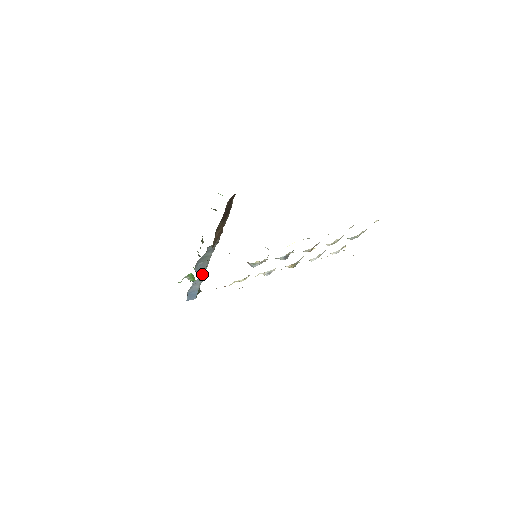
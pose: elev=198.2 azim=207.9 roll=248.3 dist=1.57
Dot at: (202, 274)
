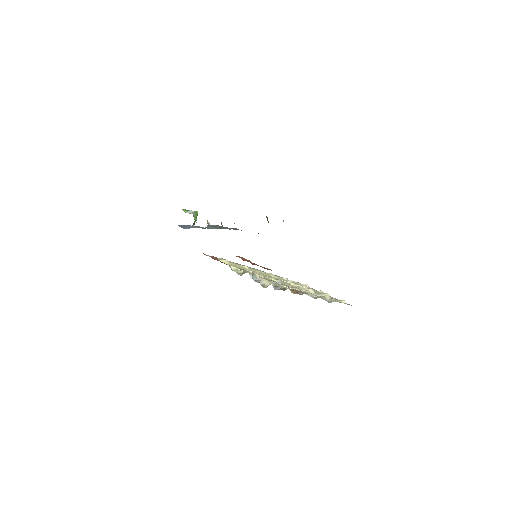
Dot at: (208, 227)
